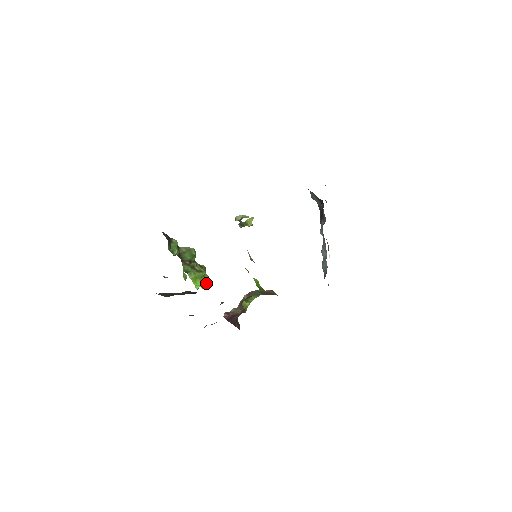
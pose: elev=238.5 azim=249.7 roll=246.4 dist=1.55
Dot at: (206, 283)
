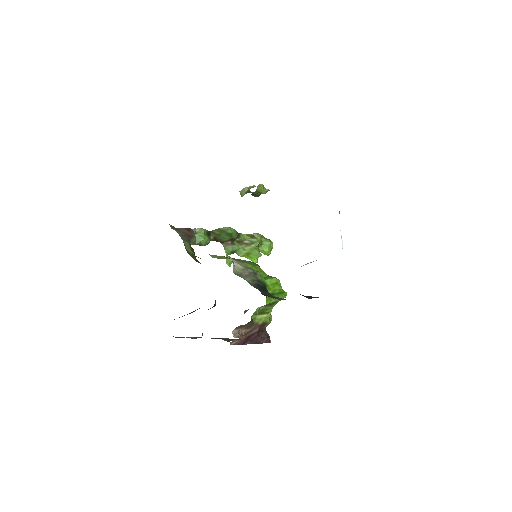
Dot at: (267, 250)
